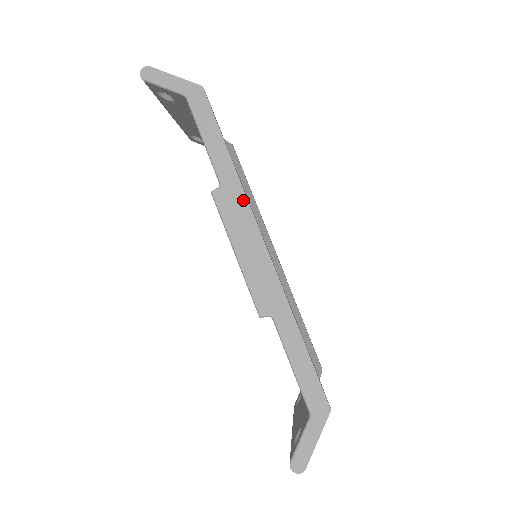
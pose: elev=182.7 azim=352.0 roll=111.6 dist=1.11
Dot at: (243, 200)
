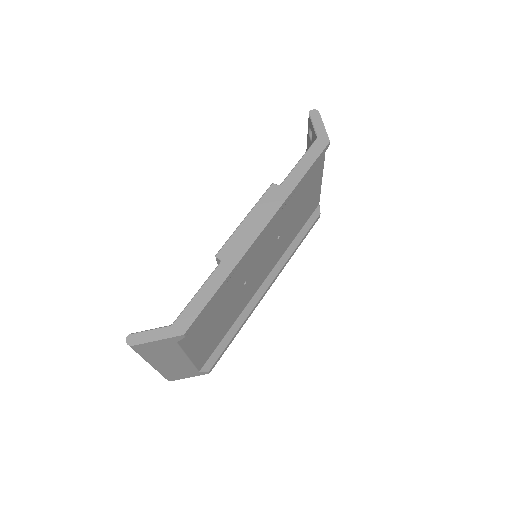
Dot at: (281, 201)
